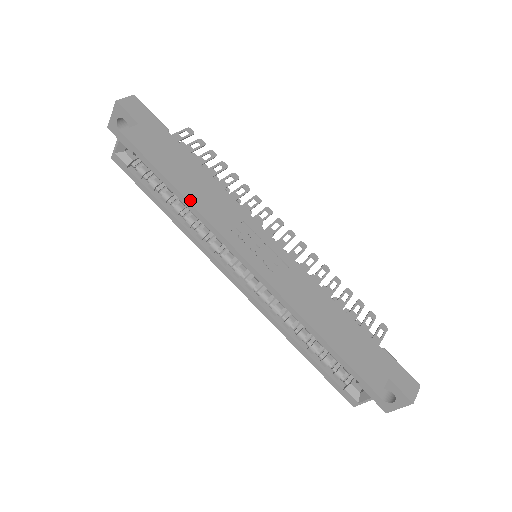
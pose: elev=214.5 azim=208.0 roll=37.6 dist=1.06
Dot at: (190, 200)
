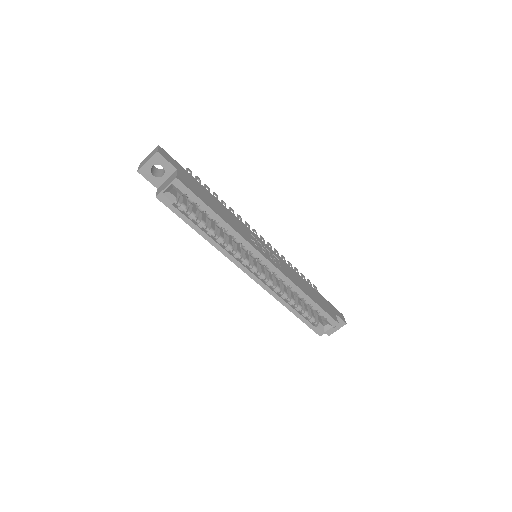
Dot at: (229, 224)
